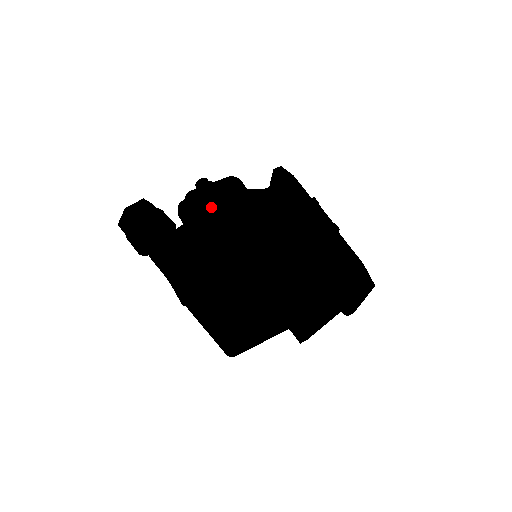
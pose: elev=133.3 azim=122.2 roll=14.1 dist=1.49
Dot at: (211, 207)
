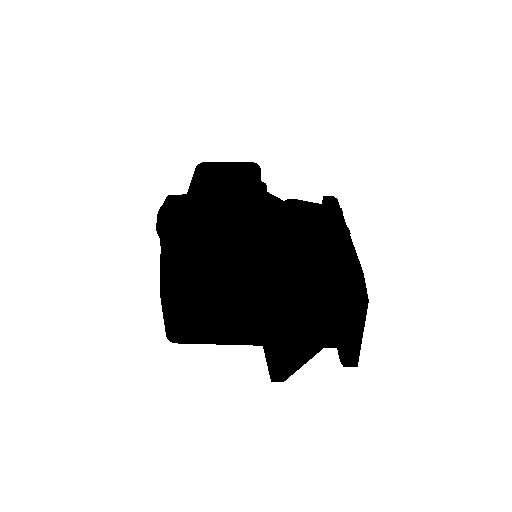
Dot at: (212, 171)
